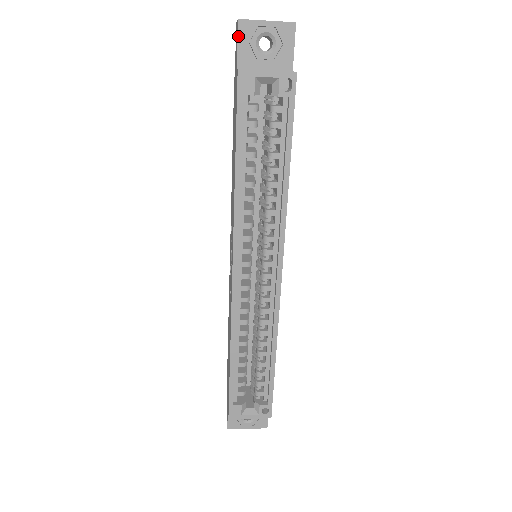
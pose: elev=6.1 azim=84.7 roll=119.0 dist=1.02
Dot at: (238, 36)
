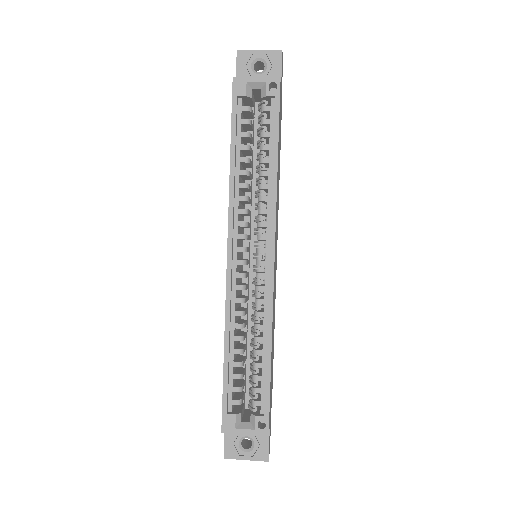
Dot at: (237, 62)
